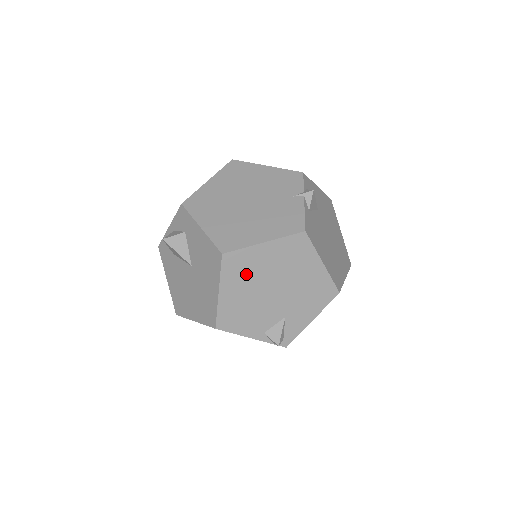
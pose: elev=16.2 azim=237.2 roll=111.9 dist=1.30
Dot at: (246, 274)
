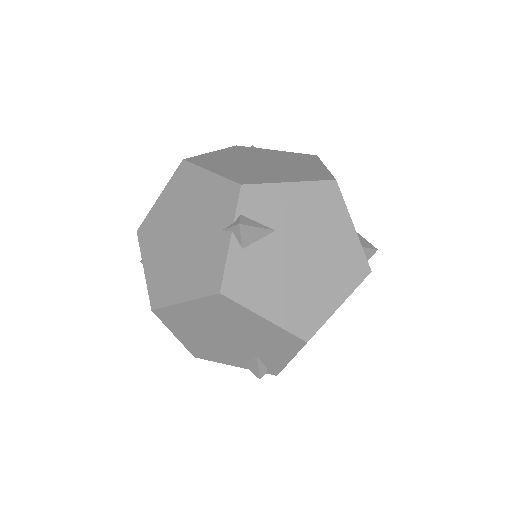
Dot at: (188, 324)
